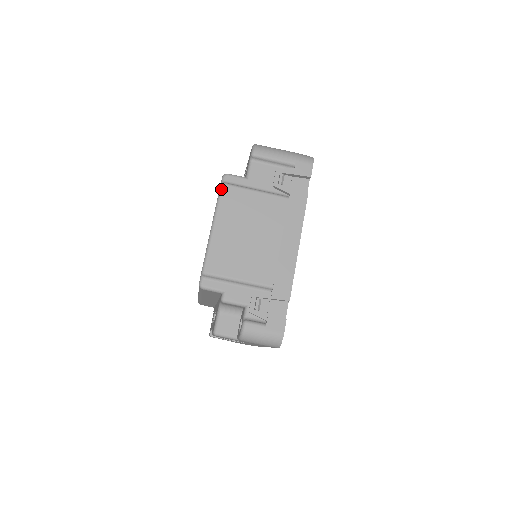
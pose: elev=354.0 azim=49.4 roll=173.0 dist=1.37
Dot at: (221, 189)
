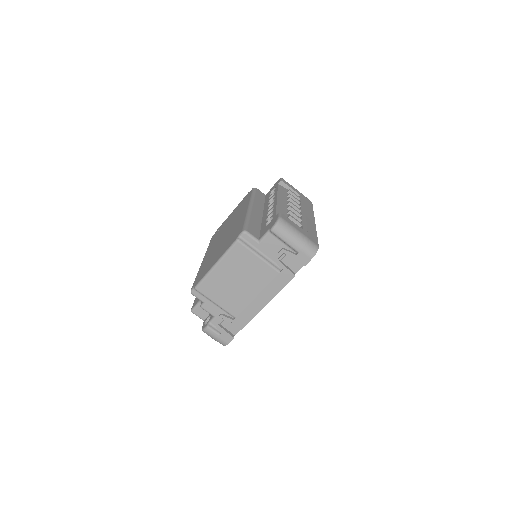
Dot at: (234, 244)
